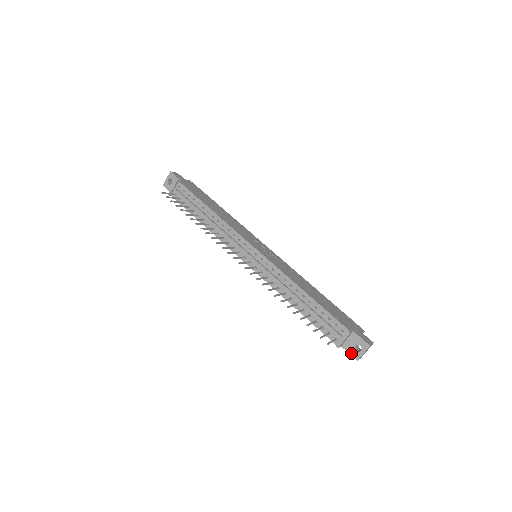
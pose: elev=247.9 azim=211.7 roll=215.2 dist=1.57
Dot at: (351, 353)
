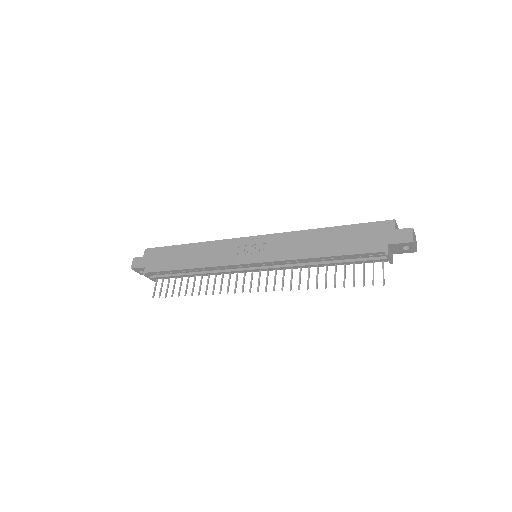
Dot at: occluded
